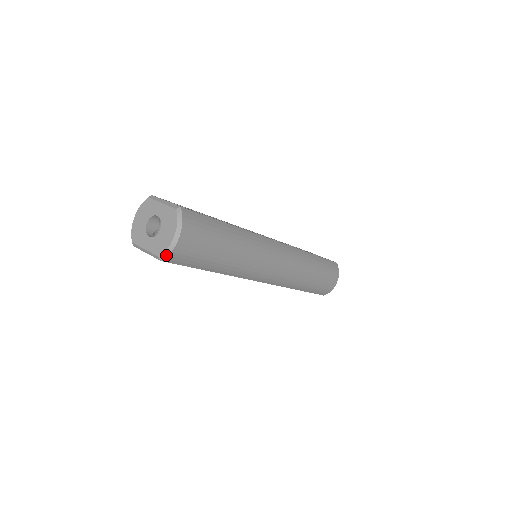
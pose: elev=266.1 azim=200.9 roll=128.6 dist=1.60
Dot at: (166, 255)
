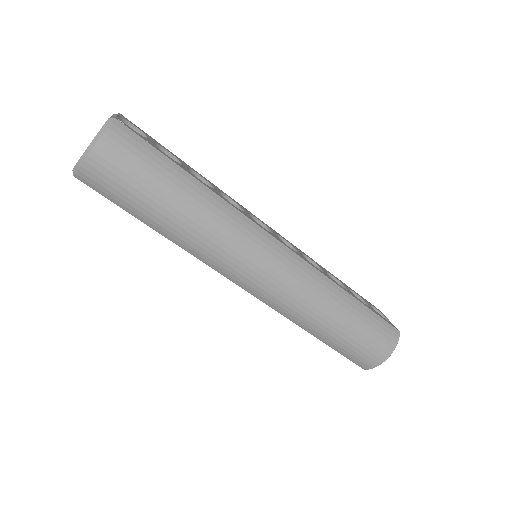
Dot at: (77, 169)
